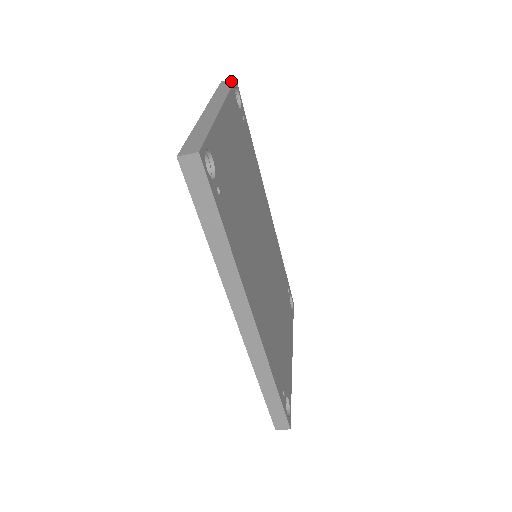
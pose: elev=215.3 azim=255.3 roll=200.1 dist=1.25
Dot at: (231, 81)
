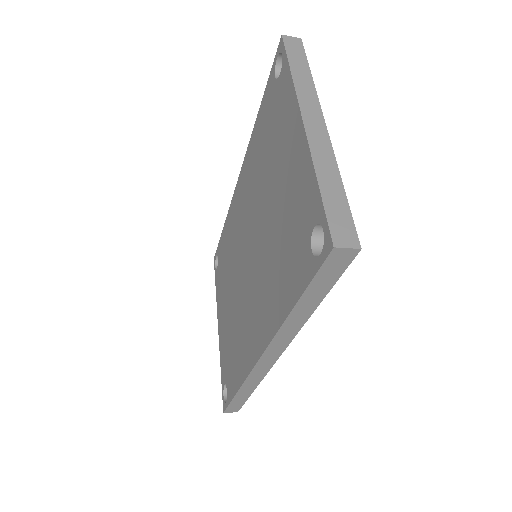
Dot at: (299, 45)
